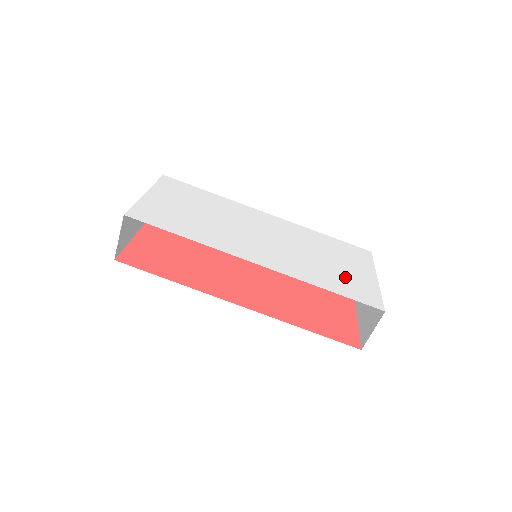
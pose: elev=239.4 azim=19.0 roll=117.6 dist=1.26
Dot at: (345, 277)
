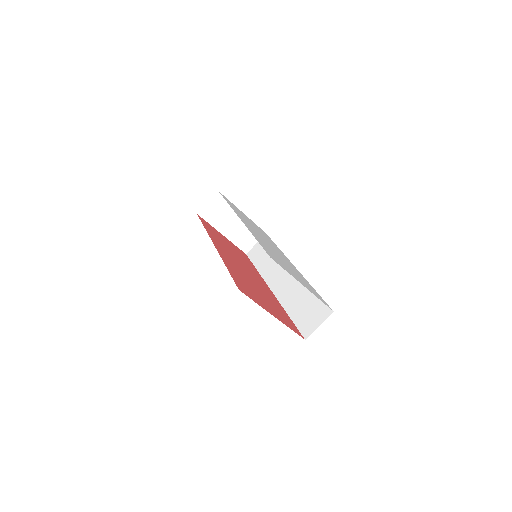
Dot at: (280, 261)
